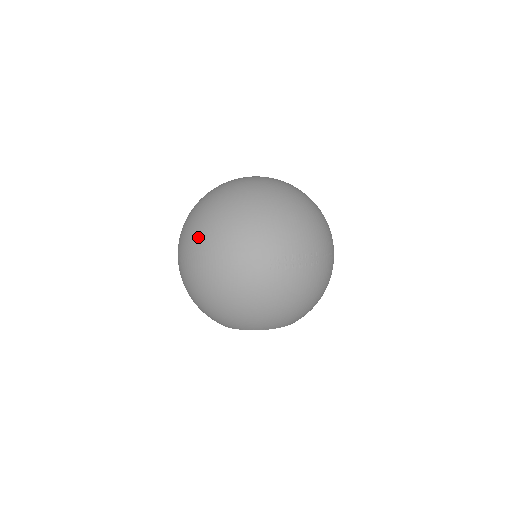
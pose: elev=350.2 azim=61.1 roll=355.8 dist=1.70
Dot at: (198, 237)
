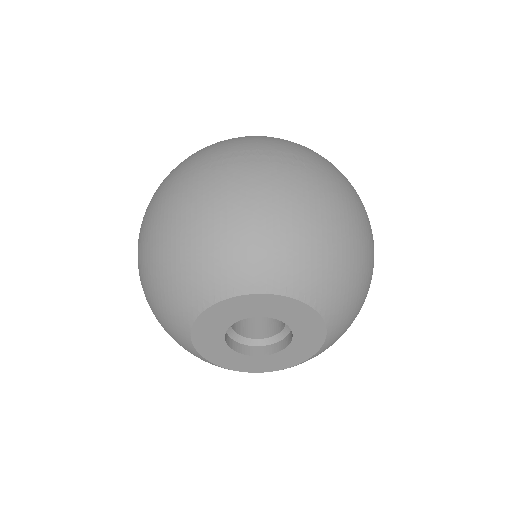
Dot at: occluded
